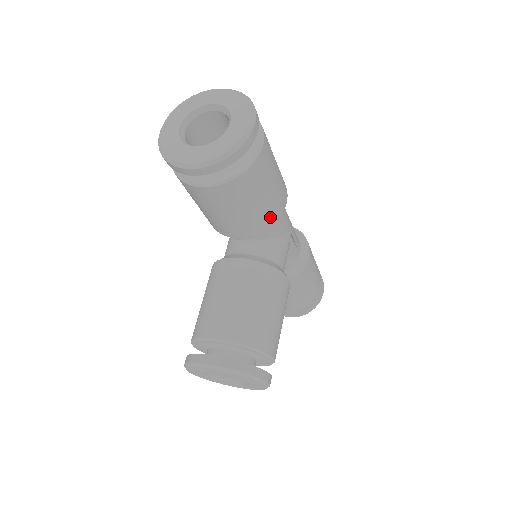
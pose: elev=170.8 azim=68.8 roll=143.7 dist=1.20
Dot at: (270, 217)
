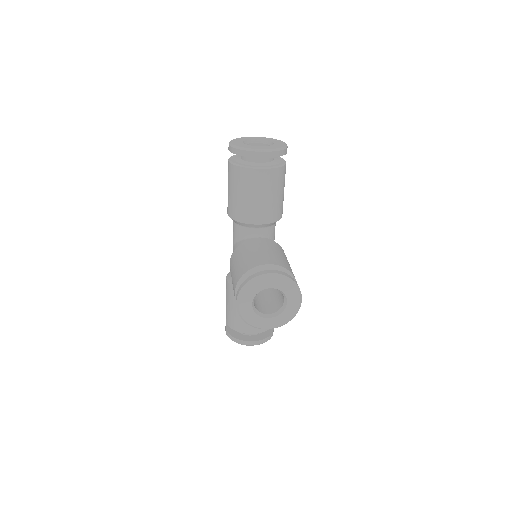
Dot at: (280, 212)
